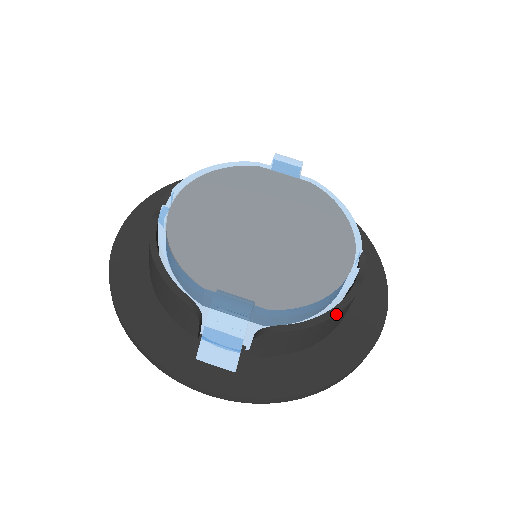
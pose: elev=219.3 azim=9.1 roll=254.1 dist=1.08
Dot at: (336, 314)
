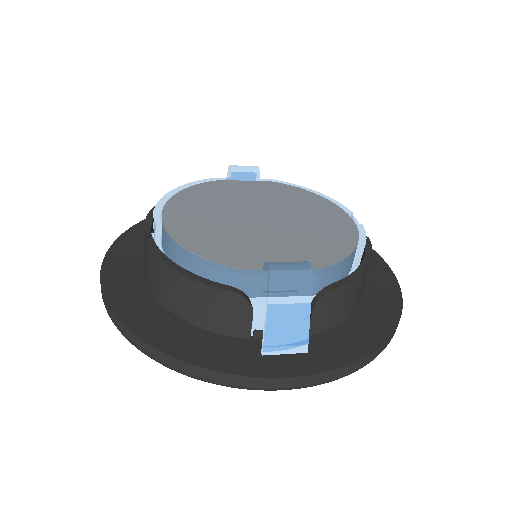
Dot at: (369, 262)
